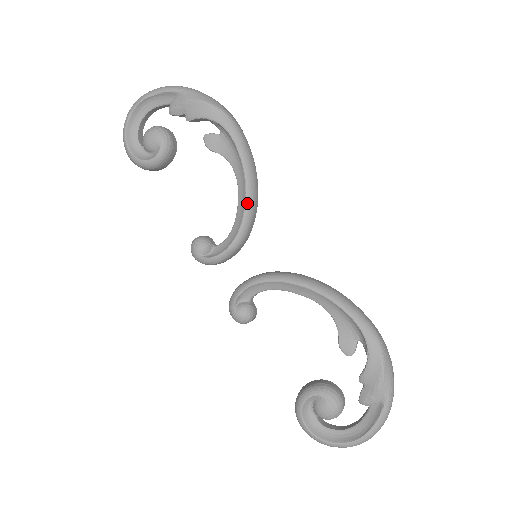
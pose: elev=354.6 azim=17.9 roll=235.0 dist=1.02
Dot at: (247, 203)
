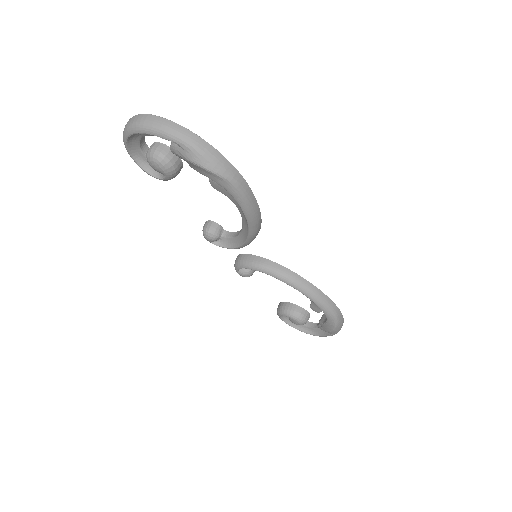
Dot at: (249, 237)
